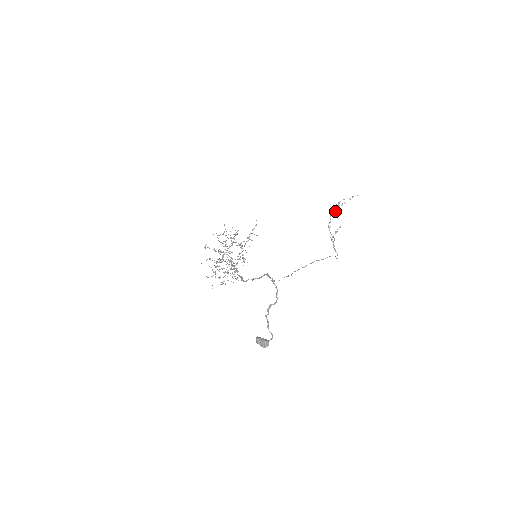
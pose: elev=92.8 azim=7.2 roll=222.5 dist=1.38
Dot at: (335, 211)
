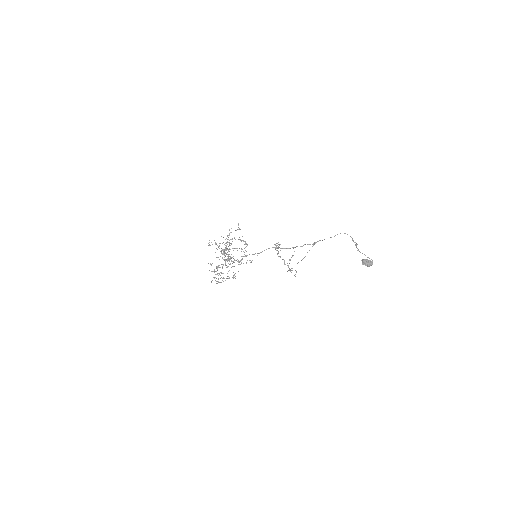
Dot at: occluded
